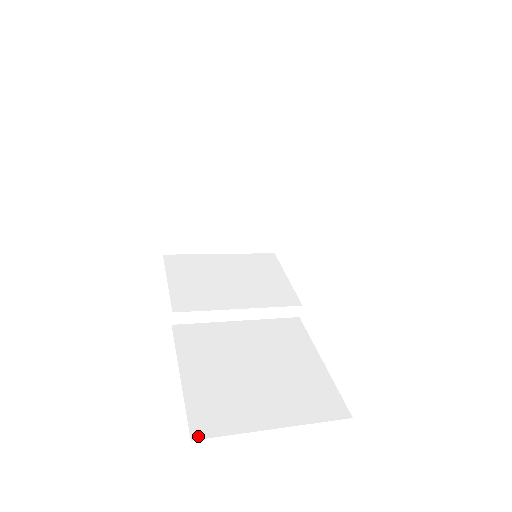
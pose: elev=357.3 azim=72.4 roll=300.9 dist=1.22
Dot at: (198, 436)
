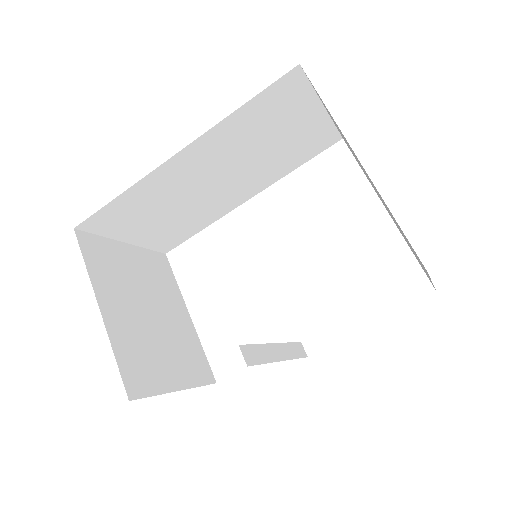
Dot at: occluded
